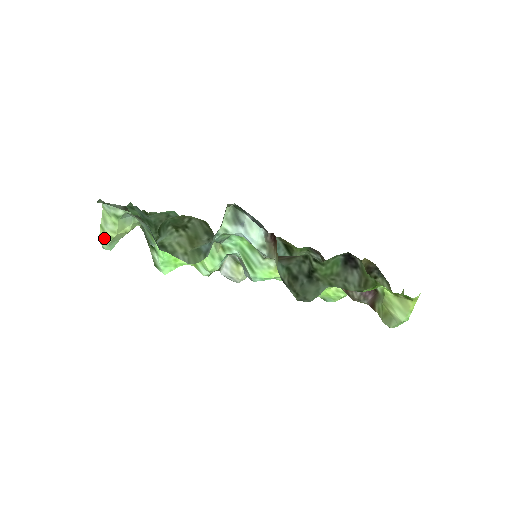
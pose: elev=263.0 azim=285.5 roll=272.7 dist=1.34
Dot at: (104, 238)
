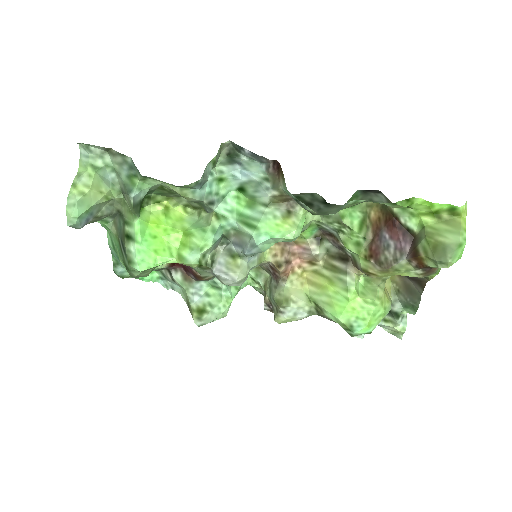
Dot at: (73, 195)
